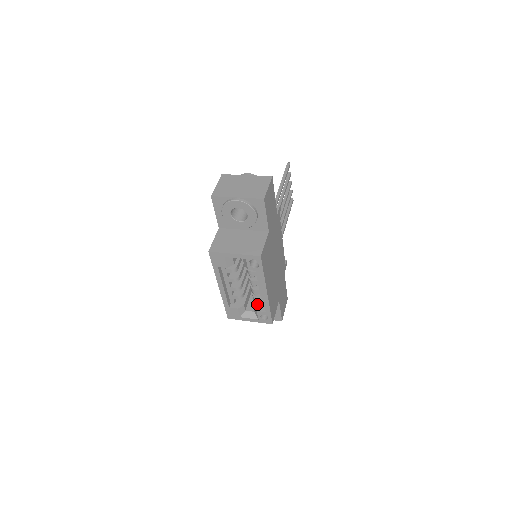
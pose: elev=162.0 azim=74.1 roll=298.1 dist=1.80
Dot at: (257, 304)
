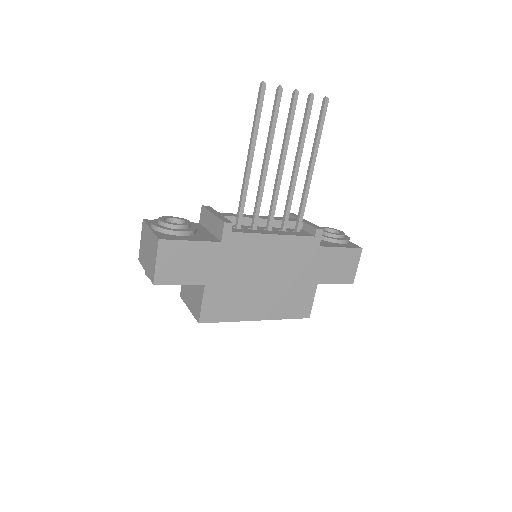
Dot at: occluded
